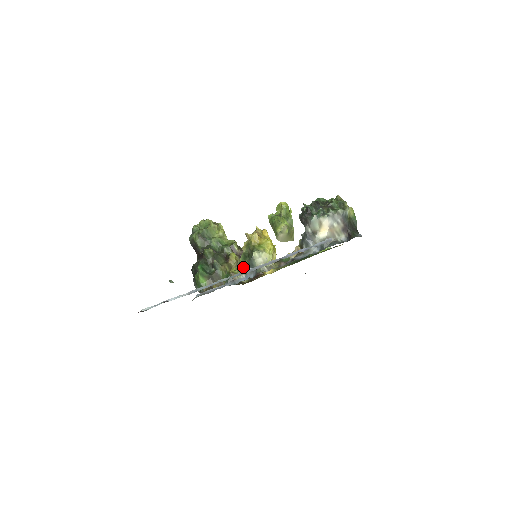
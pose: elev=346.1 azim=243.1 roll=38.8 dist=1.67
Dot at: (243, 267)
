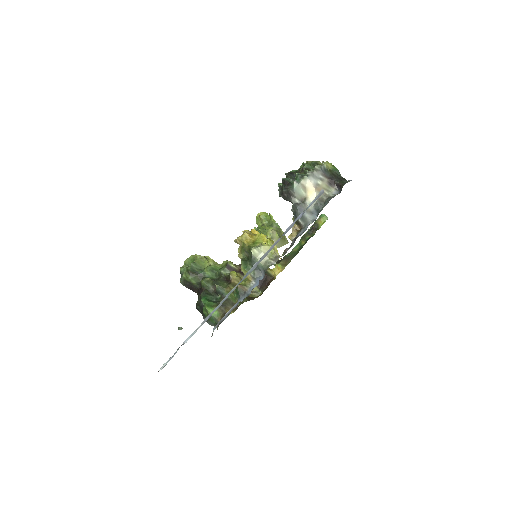
Dot at: occluded
